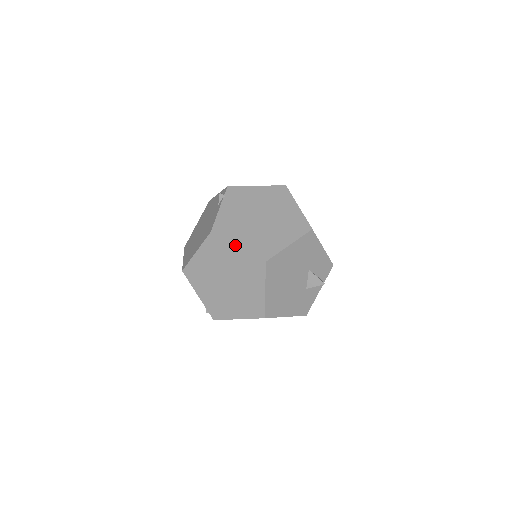
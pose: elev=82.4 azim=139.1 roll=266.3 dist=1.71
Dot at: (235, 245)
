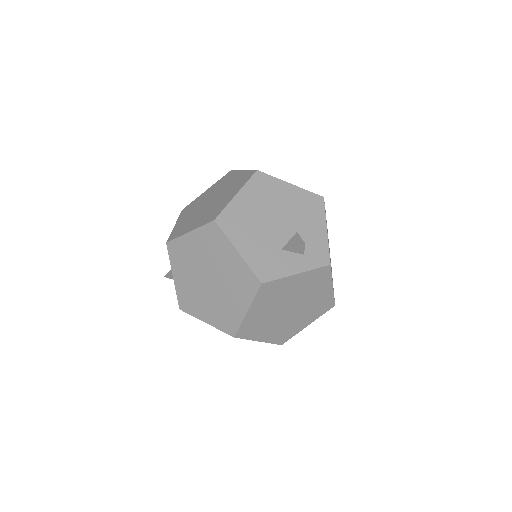
Dot at: (242, 170)
